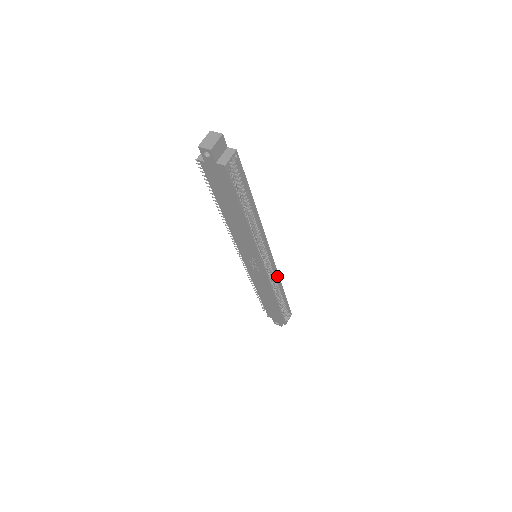
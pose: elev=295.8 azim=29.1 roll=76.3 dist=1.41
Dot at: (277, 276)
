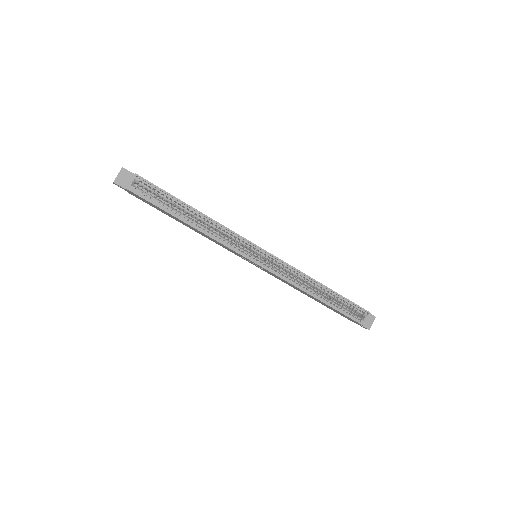
Dot at: (297, 271)
